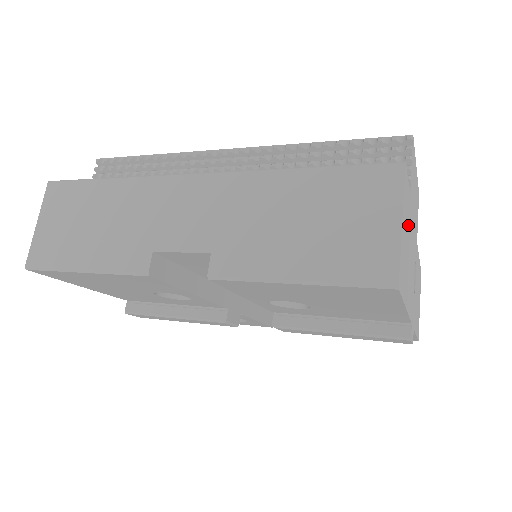
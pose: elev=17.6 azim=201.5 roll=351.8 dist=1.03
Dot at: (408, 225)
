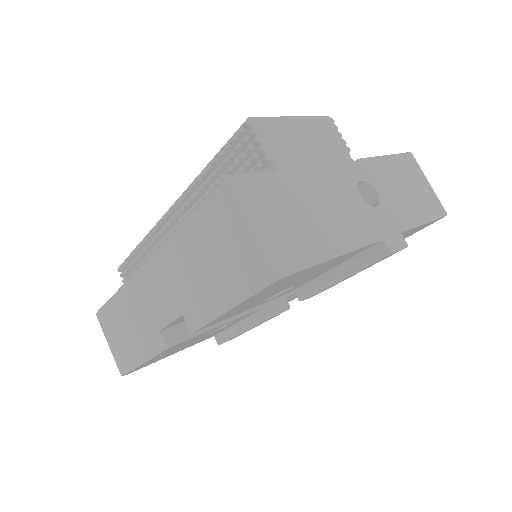
Dot at: (287, 197)
